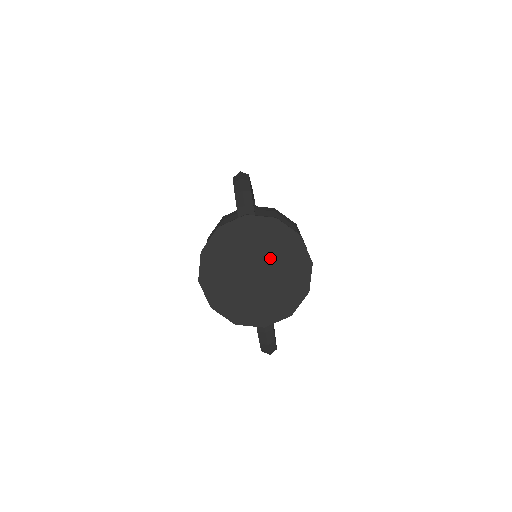
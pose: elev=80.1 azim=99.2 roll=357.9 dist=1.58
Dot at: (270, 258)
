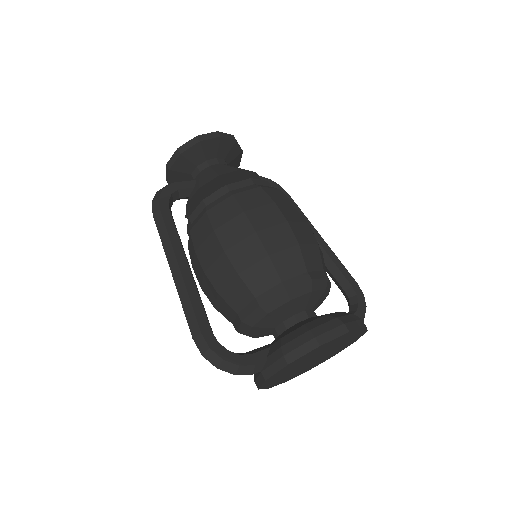
Dot at: (314, 356)
